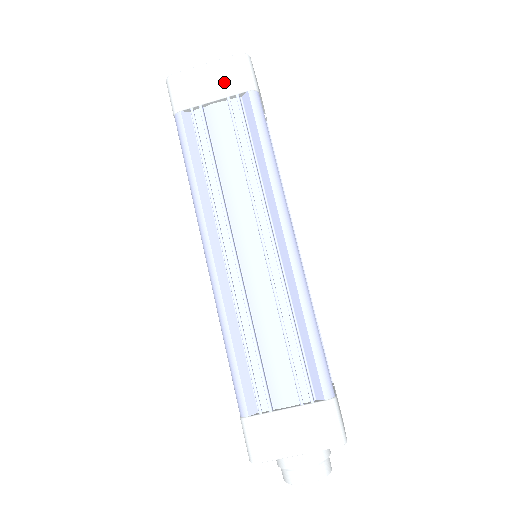
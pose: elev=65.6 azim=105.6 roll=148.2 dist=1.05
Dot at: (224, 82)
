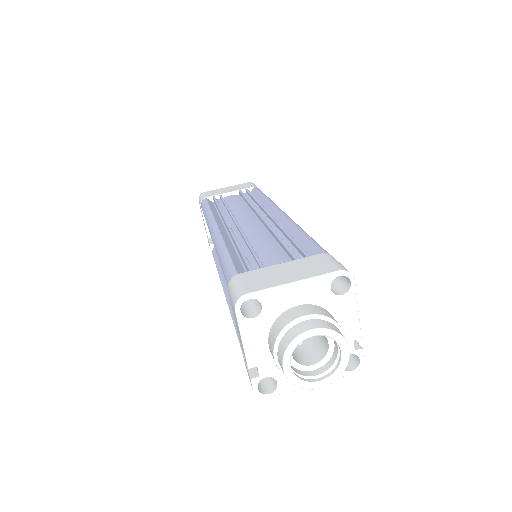
Dot at: (238, 188)
